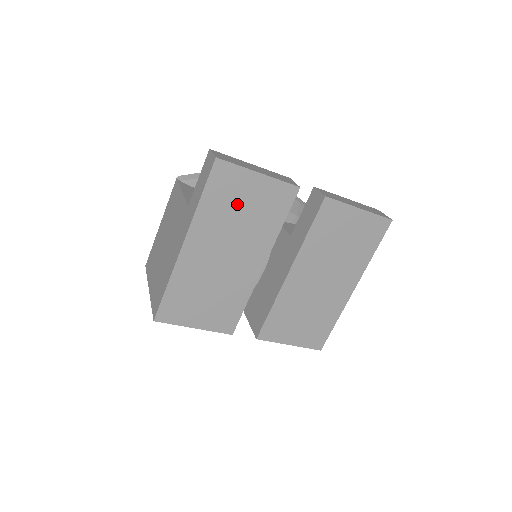
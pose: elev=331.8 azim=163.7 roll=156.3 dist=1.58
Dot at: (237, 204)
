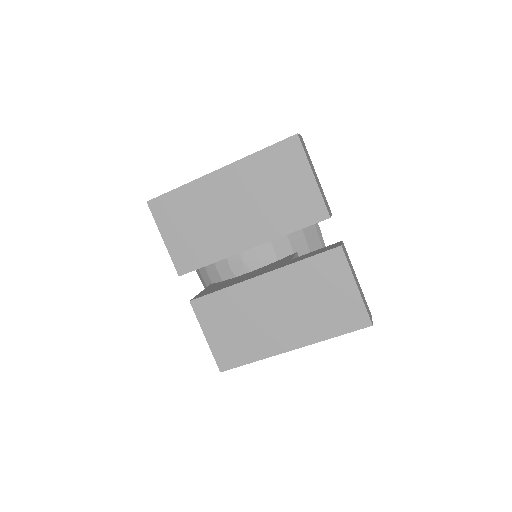
Dot at: (279, 181)
